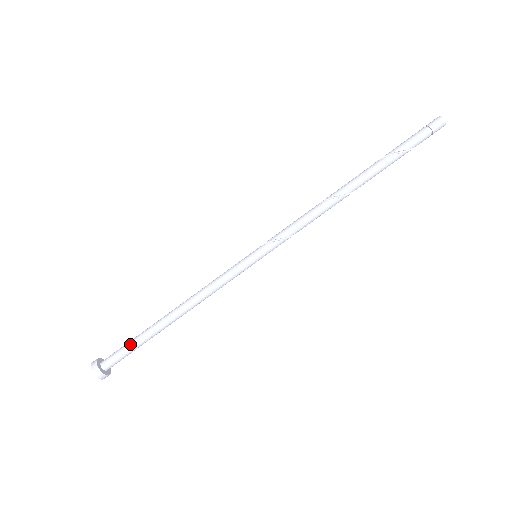
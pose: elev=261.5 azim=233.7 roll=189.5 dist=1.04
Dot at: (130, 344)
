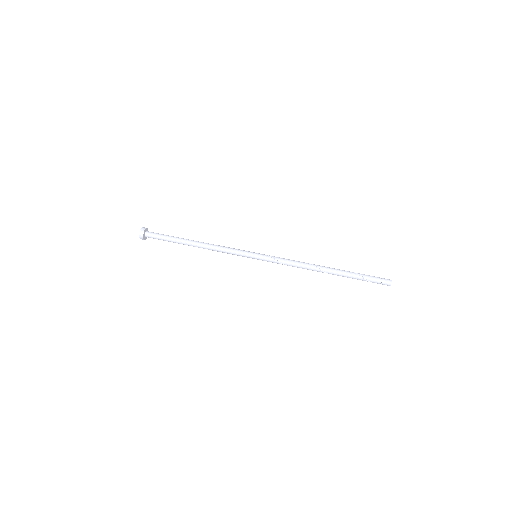
Dot at: (167, 235)
